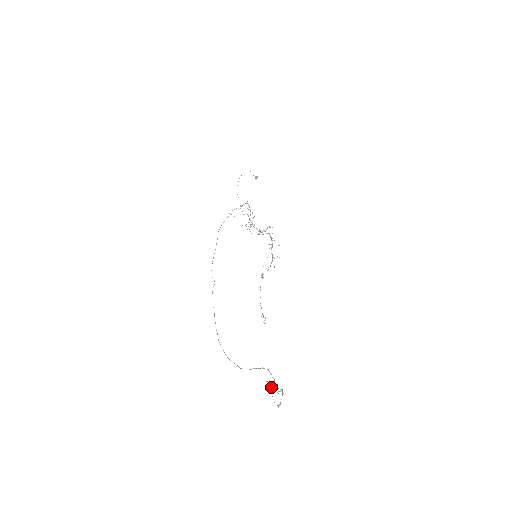
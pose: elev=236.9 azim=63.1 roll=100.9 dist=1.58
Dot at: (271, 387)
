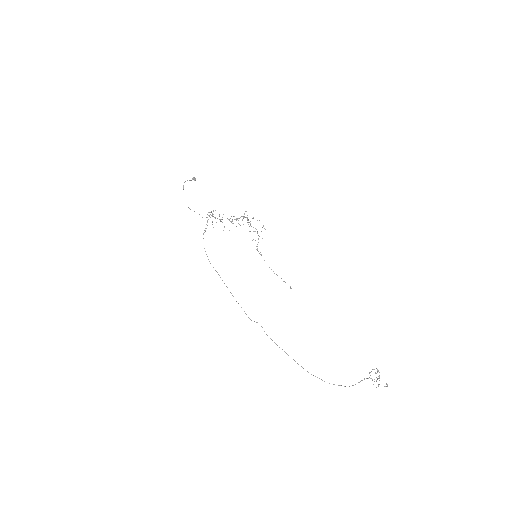
Dot at: (378, 385)
